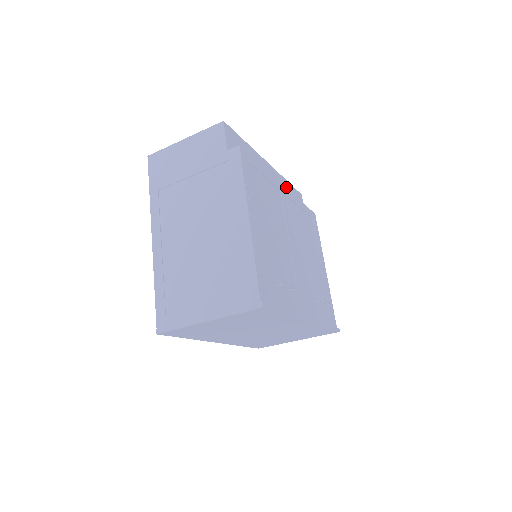
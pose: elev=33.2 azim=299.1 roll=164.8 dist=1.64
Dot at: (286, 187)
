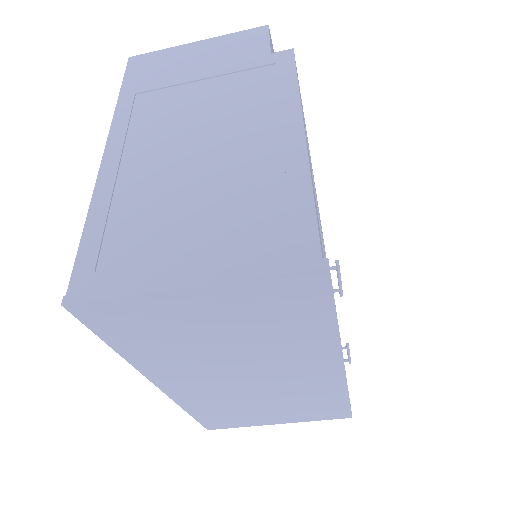
Dot at: occluded
